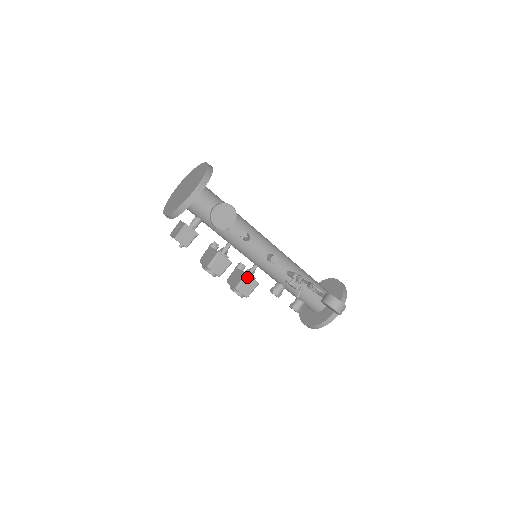
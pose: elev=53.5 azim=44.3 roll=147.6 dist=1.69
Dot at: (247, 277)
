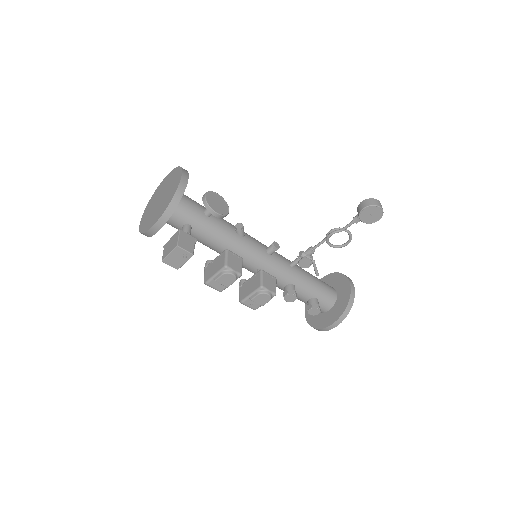
Dot at: (264, 273)
